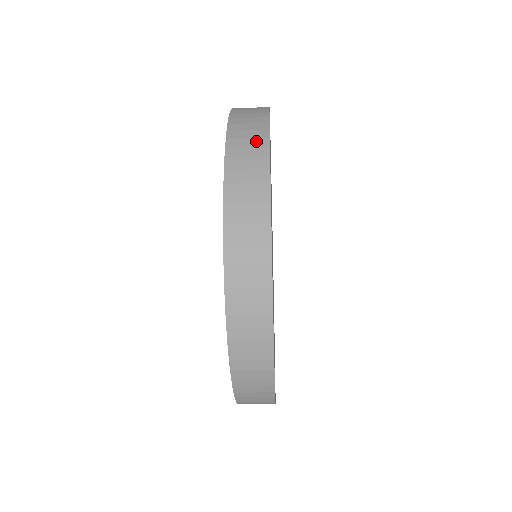
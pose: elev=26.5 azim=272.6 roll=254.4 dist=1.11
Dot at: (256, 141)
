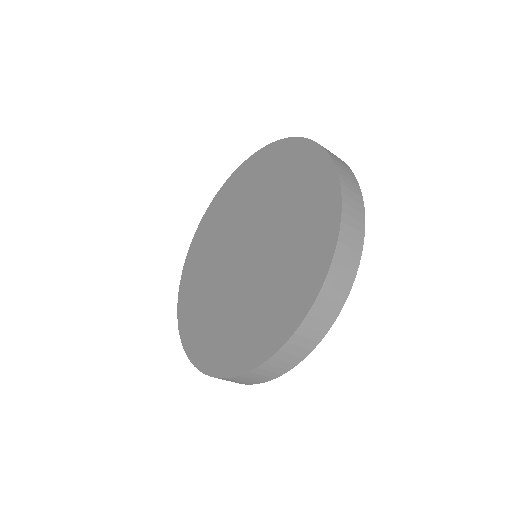
Dot at: (341, 160)
